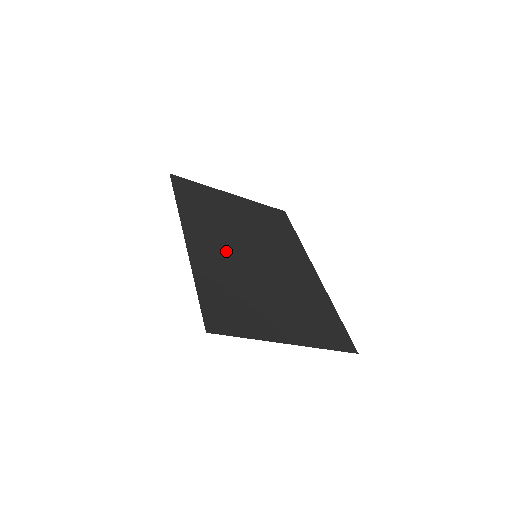
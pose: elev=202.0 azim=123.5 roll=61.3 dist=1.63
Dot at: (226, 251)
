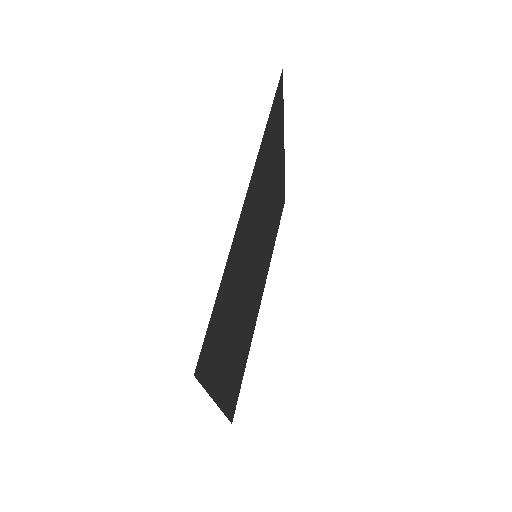
Dot at: (251, 236)
